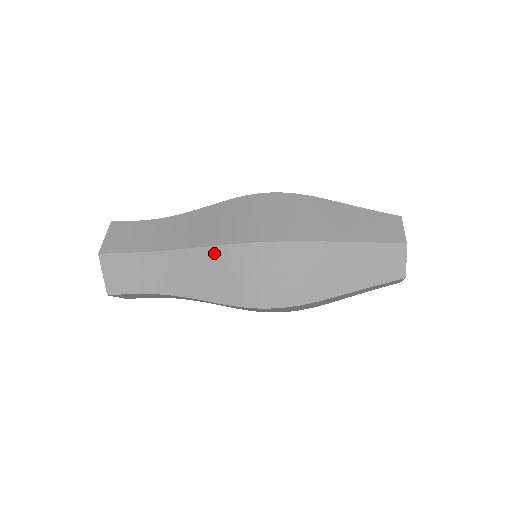
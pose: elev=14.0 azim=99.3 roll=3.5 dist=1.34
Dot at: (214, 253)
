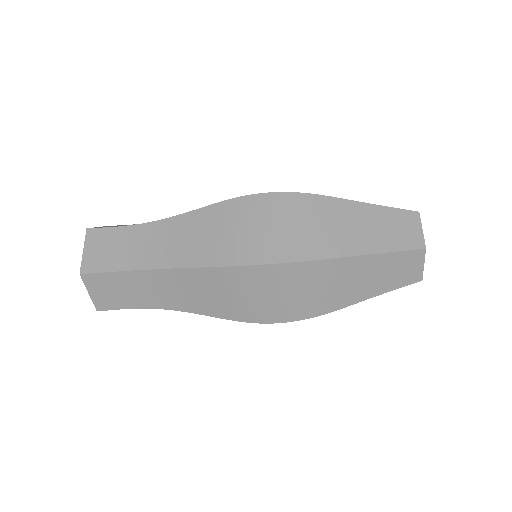
Dot at: (213, 274)
